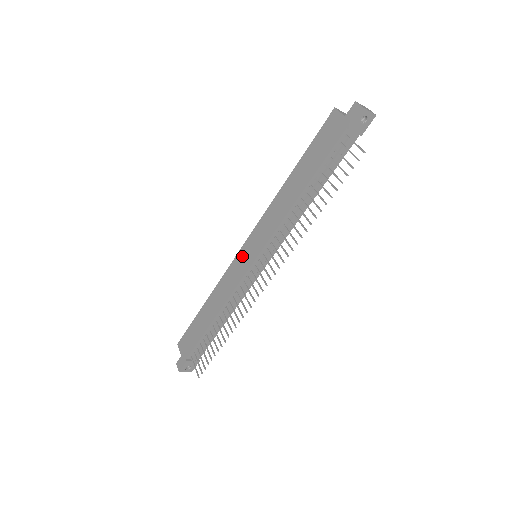
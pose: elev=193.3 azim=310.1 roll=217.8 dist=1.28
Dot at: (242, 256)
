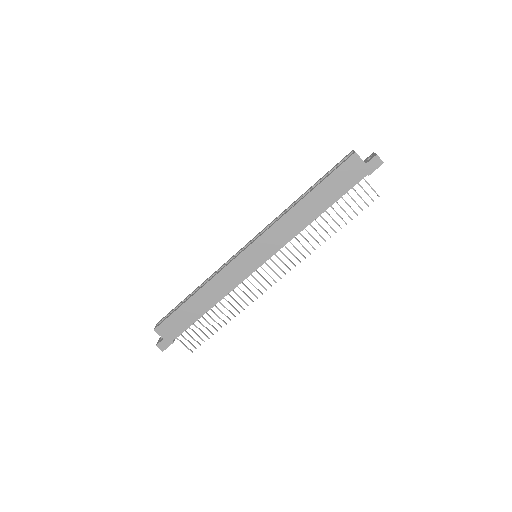
Dot at: (245, 259)
